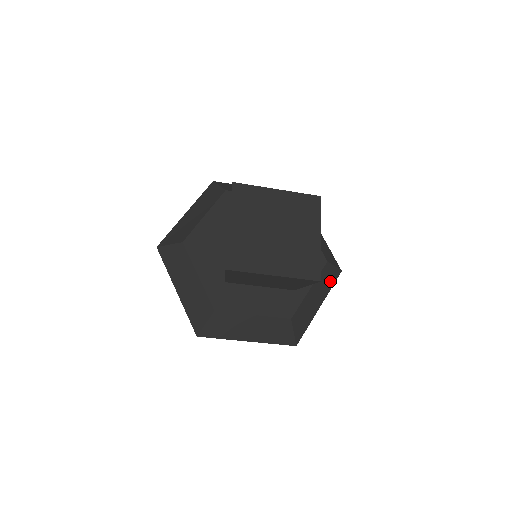
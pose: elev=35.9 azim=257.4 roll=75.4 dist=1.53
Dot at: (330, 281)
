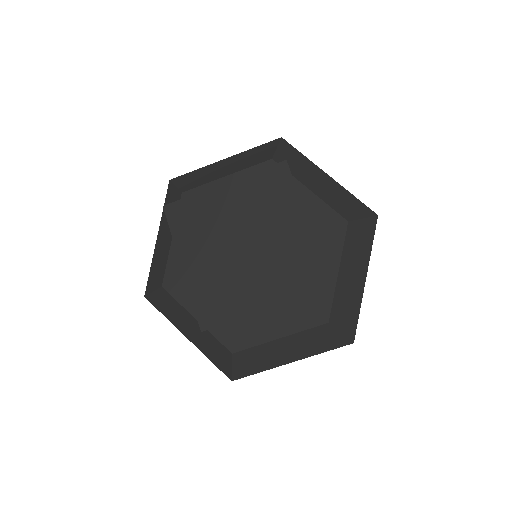
Dot at: (365, 240)
